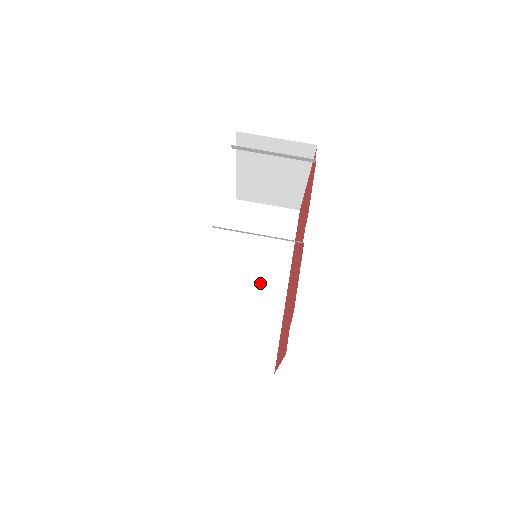
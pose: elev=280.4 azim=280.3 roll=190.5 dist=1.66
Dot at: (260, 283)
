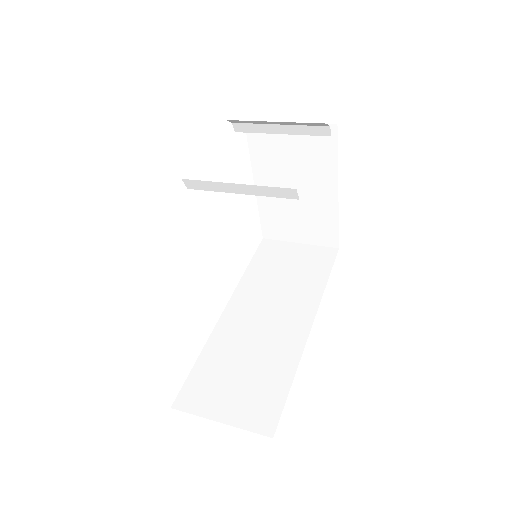
Dot at: (275, 321)
